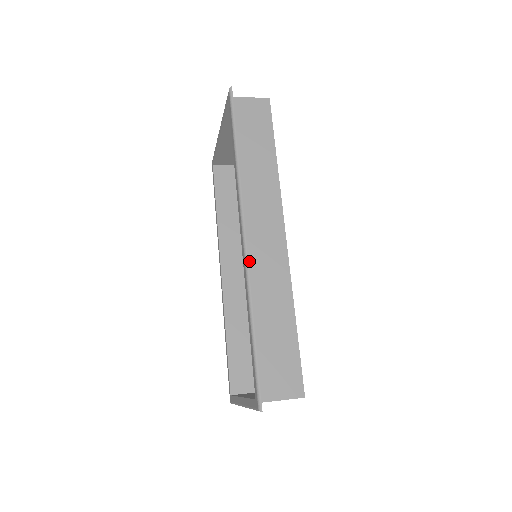
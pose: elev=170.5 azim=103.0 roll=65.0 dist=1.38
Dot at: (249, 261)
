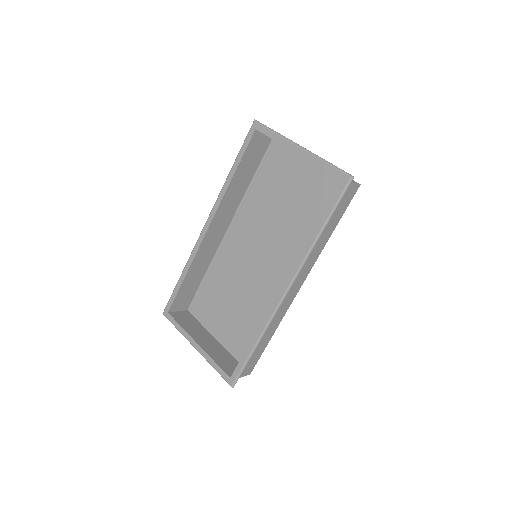
Dot at: (276, 305)
